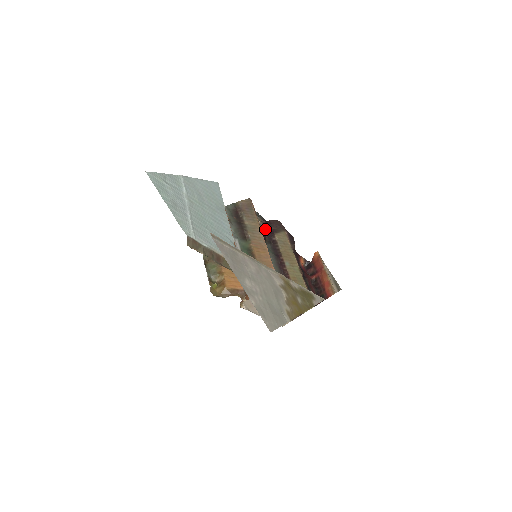
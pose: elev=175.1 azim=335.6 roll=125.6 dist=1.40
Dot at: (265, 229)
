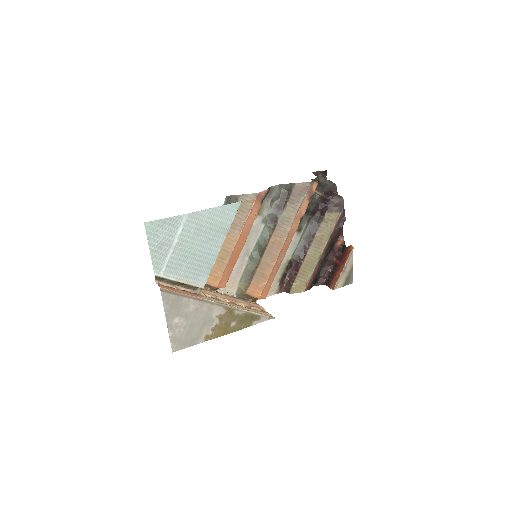
Dot at: (322, 203)
